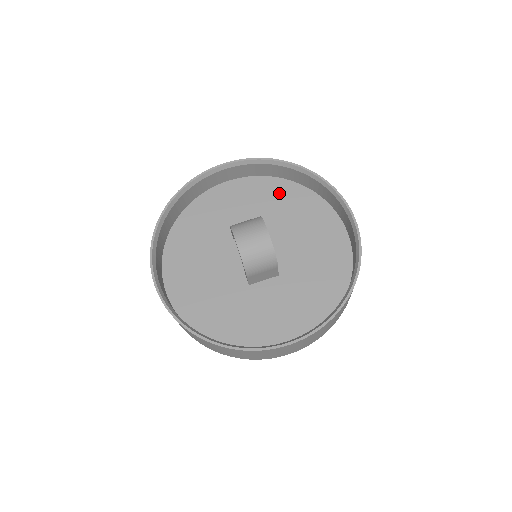
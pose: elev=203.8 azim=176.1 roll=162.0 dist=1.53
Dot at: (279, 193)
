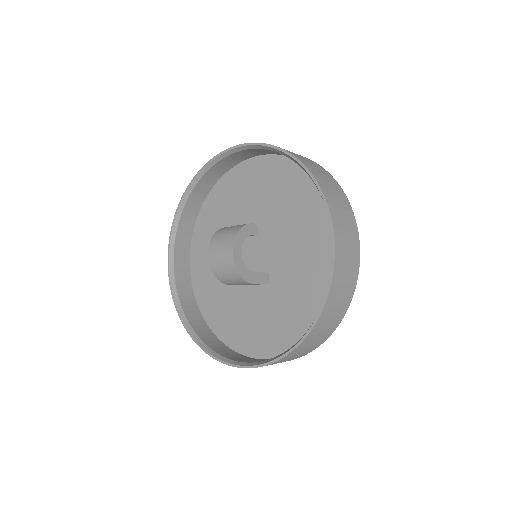
Dot at: (294, 183)
